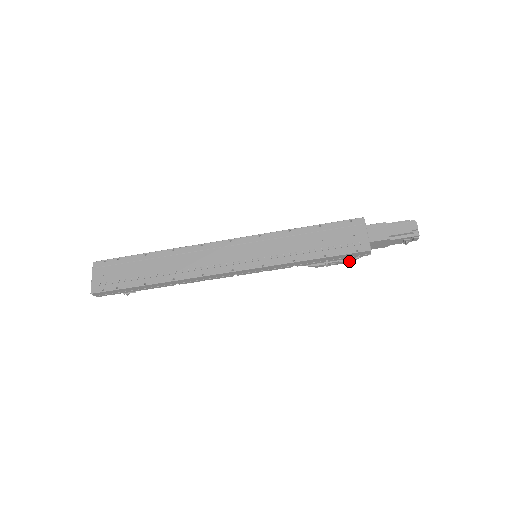
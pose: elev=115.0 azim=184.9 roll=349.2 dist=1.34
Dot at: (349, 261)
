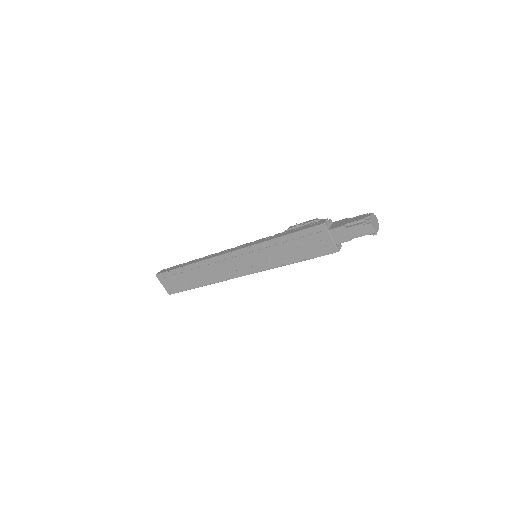
Dot at: occluded
